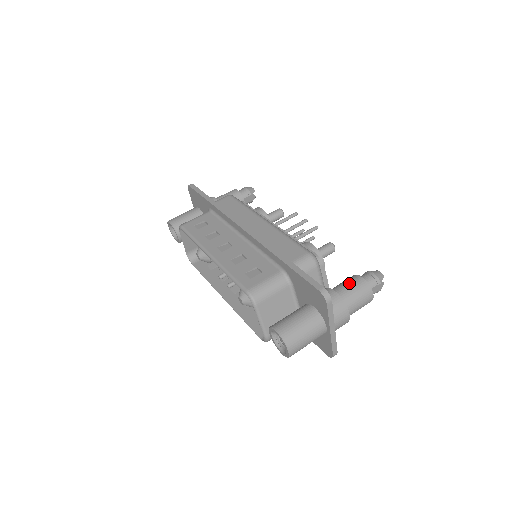
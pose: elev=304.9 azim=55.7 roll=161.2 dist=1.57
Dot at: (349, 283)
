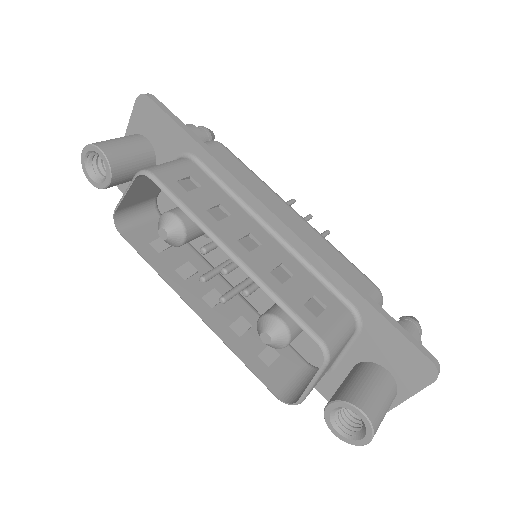
Dot at: occluded
